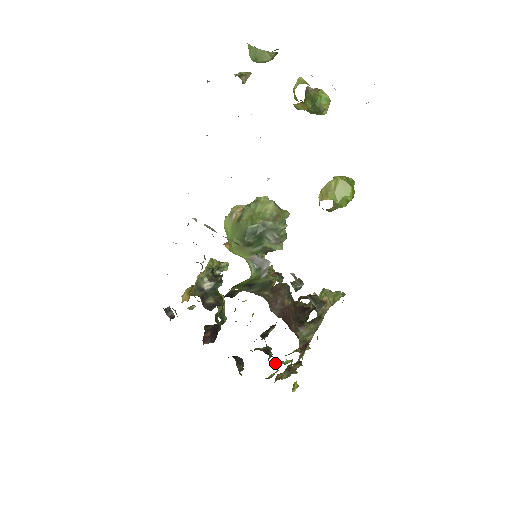
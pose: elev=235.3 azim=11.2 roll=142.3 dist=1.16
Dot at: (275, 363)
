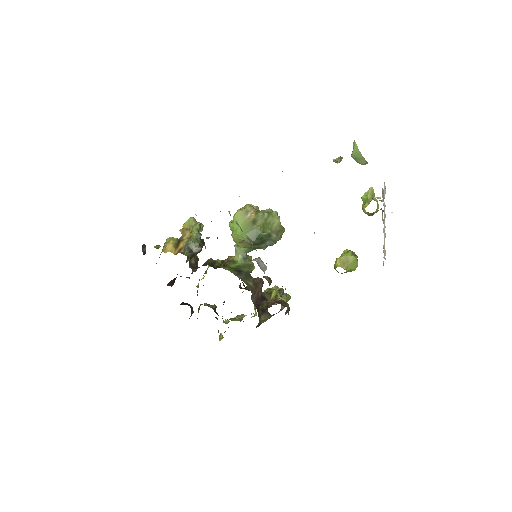
Dot at: occluded
